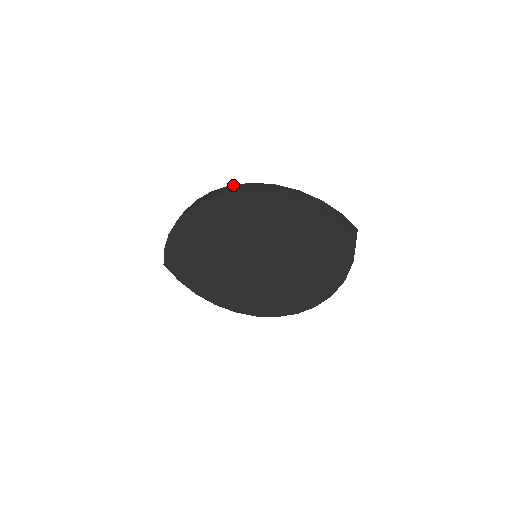
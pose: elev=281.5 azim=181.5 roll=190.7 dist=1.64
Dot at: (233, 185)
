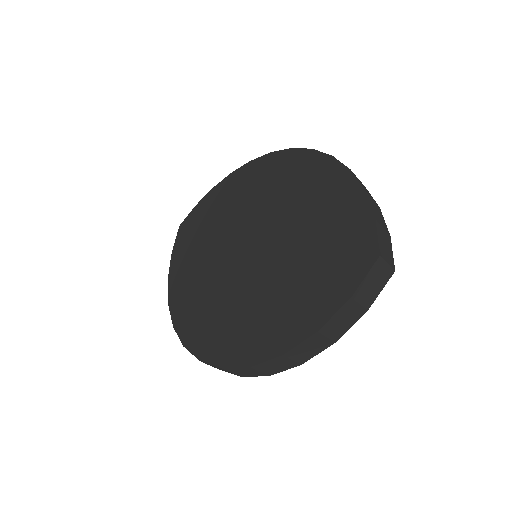
Dot at: occluded
